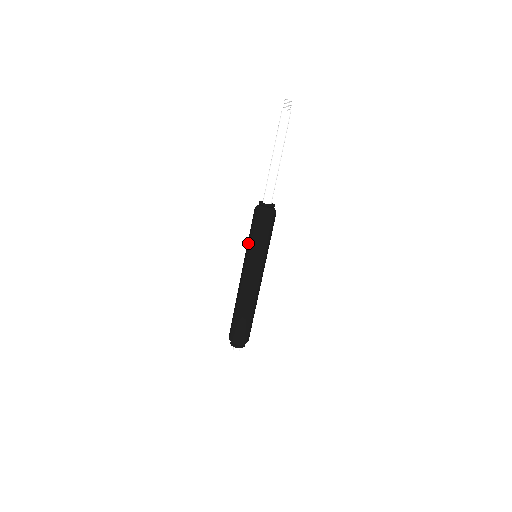
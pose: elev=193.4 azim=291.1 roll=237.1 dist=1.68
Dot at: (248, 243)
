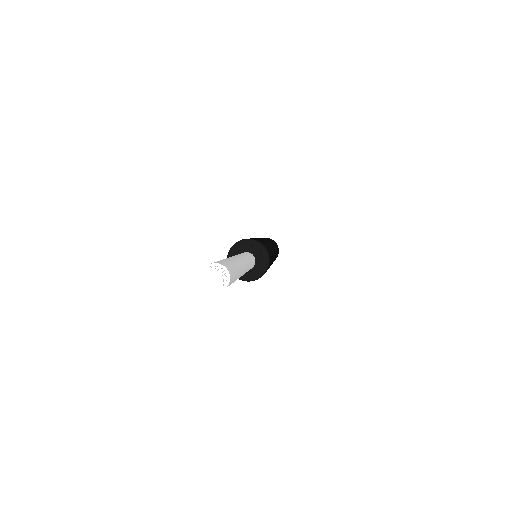
Dot at: occluded
